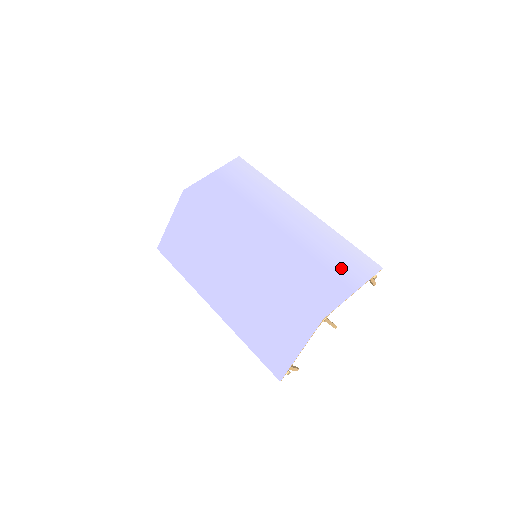
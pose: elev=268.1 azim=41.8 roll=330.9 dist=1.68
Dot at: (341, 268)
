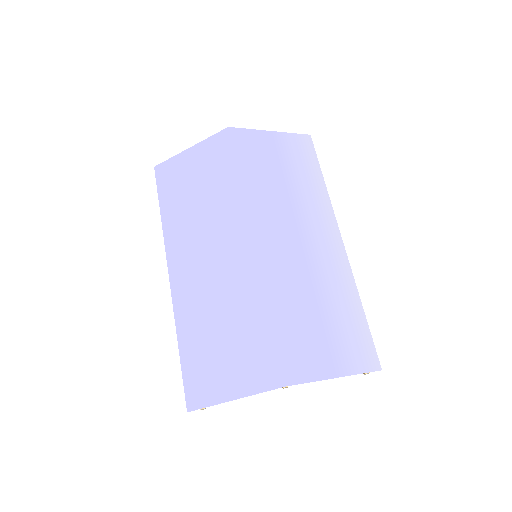
Dot at: (339, 339)
